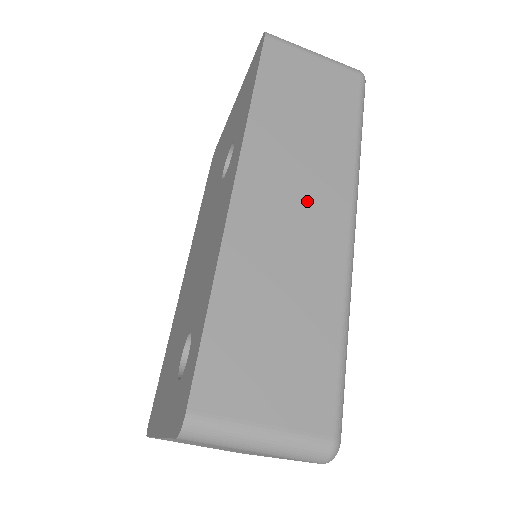
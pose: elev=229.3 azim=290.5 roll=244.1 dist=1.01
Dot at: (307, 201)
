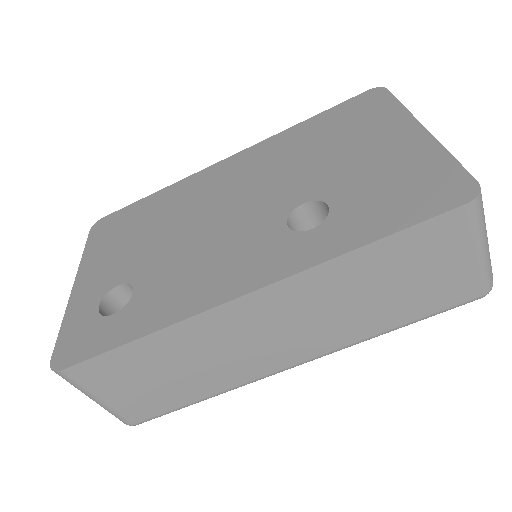
Dot at: (284, 338)
